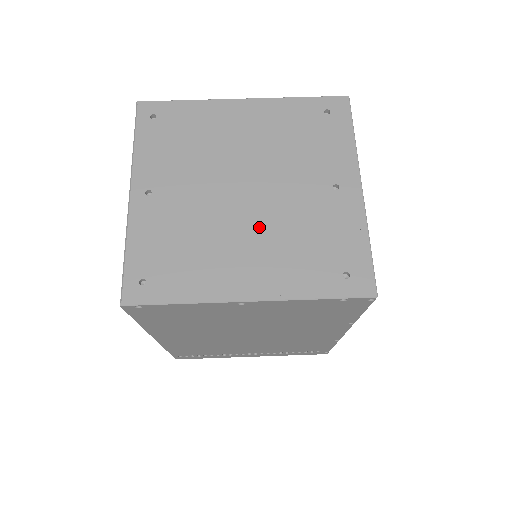
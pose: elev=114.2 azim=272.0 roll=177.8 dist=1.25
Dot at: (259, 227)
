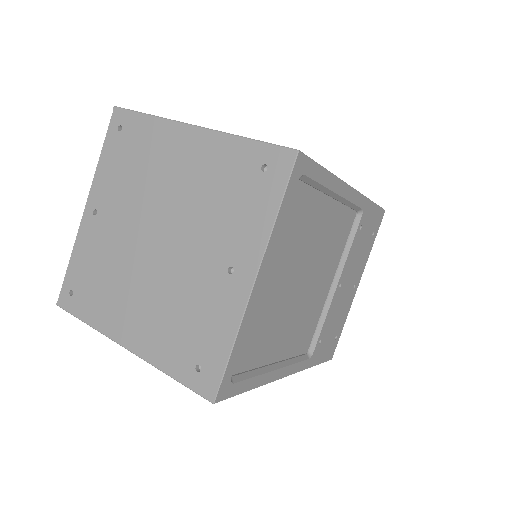
Dot at: (154, 283)
